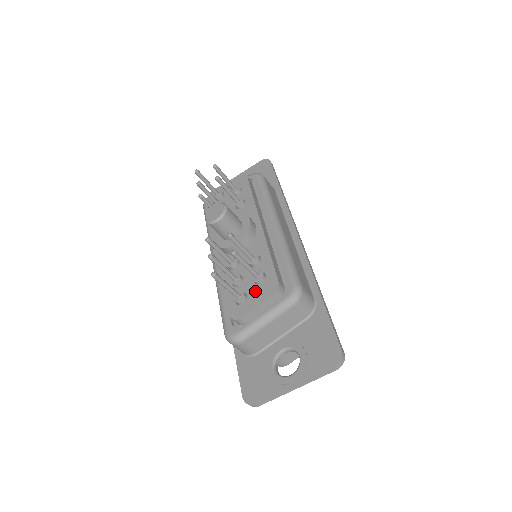
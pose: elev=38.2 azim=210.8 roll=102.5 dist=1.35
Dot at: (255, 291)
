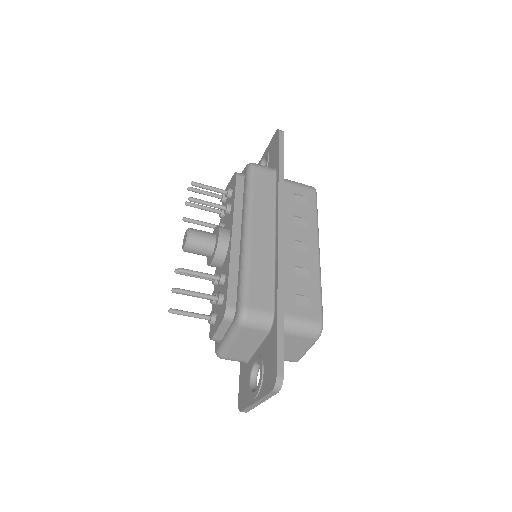
Dot at: (219, 313)
